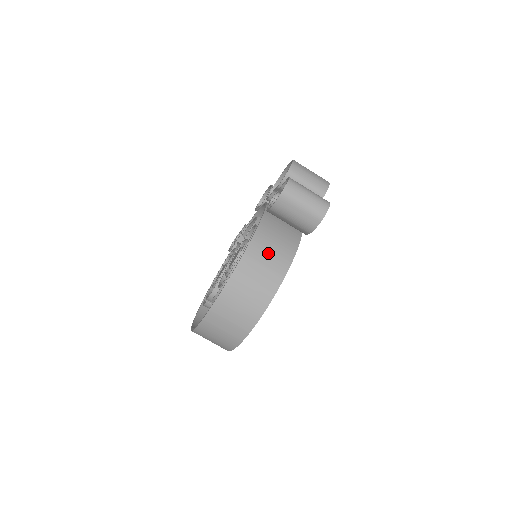
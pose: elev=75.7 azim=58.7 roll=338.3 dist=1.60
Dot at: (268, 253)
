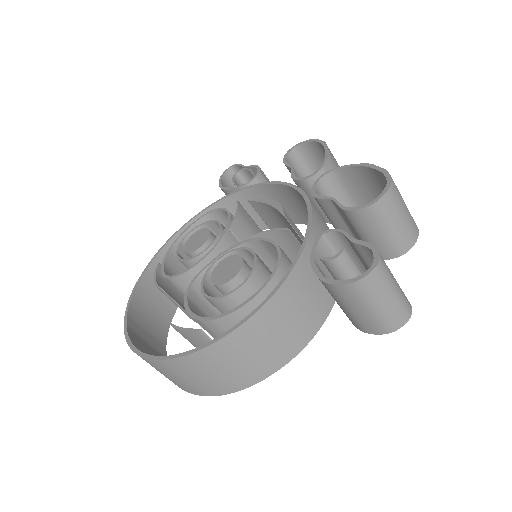
Dot at: (280, 328)
